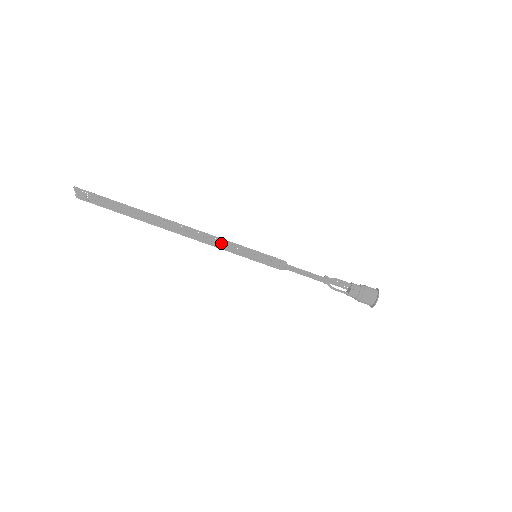
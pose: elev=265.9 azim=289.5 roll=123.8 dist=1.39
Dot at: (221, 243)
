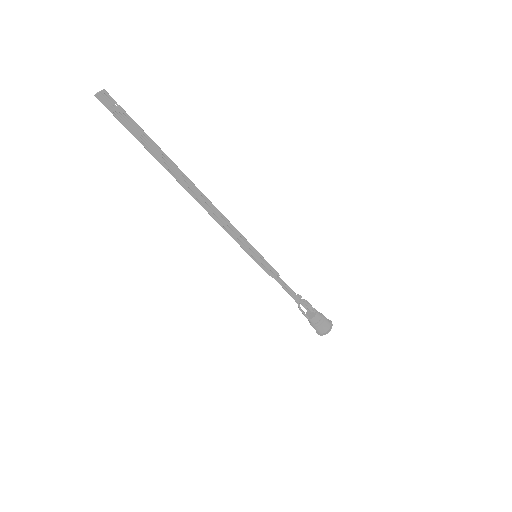
Dot at: (232, 231)
